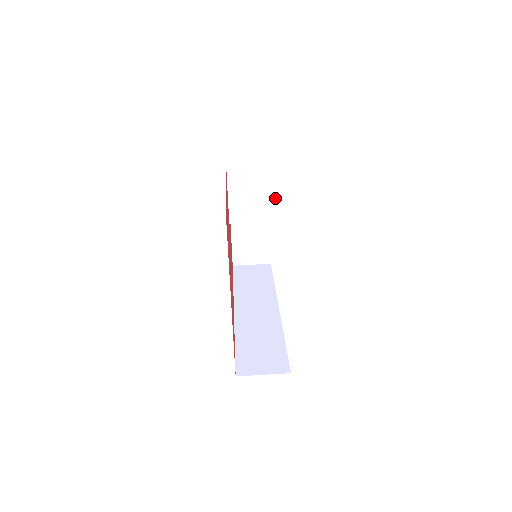
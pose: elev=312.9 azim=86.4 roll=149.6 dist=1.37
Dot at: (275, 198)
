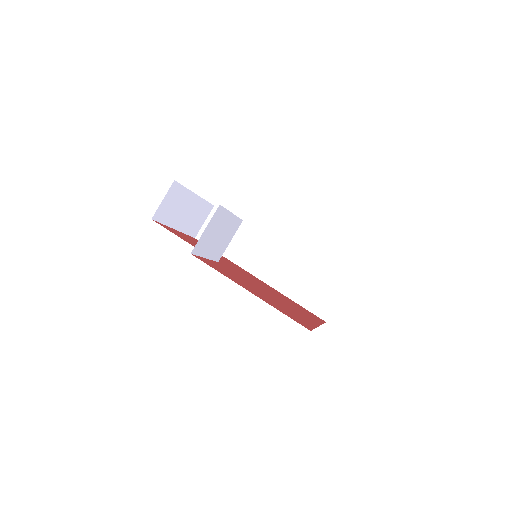
Dot at: (233, 219)
